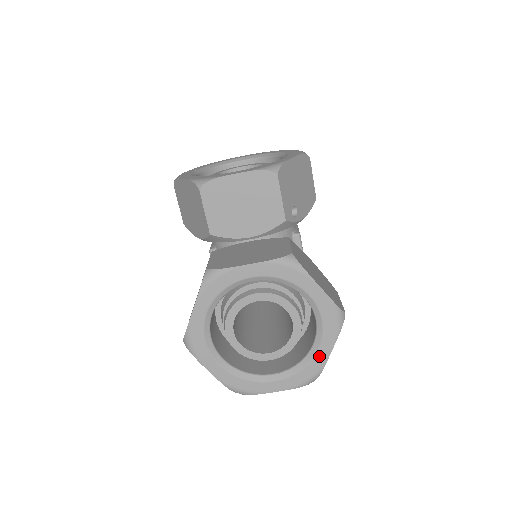
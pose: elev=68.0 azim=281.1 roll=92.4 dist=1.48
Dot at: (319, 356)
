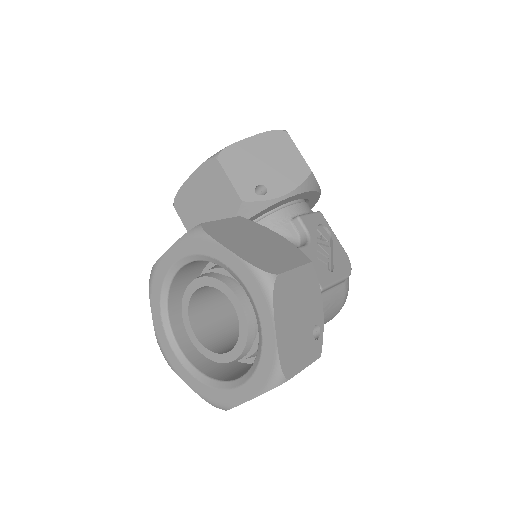
Dot at: (266, 341)
